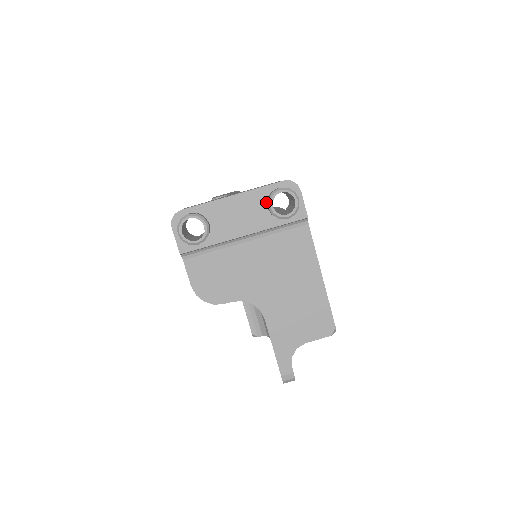
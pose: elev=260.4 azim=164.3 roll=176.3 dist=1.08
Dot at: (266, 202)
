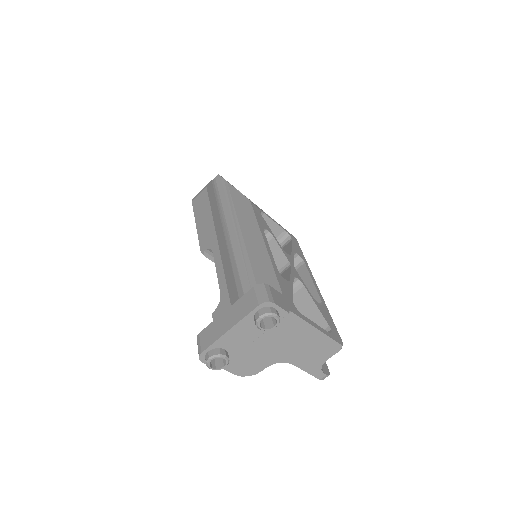
Dot at: (254, 321)
